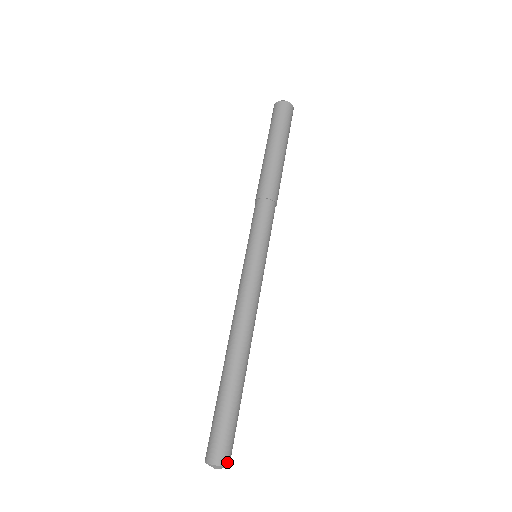
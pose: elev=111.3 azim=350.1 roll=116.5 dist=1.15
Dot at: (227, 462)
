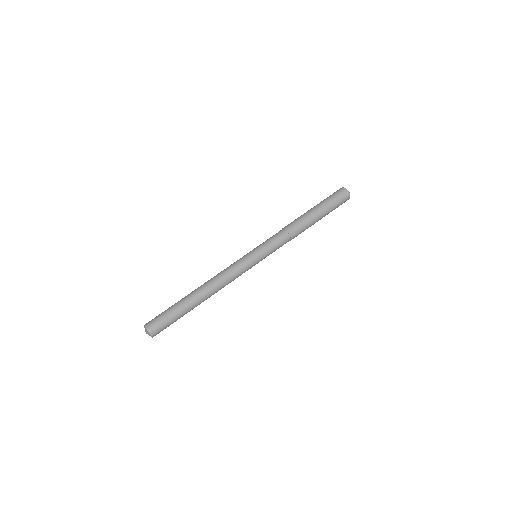
Dot at: (151, 331)
